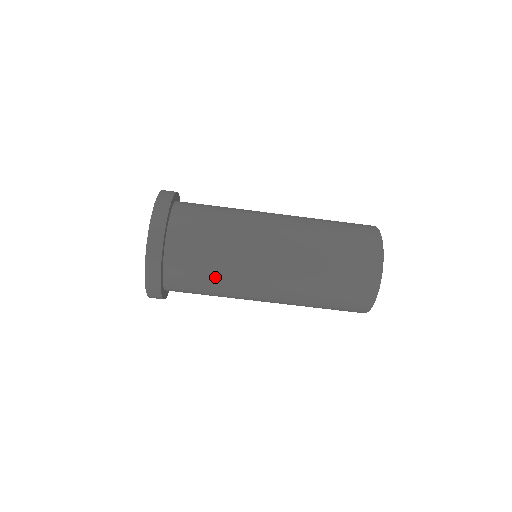
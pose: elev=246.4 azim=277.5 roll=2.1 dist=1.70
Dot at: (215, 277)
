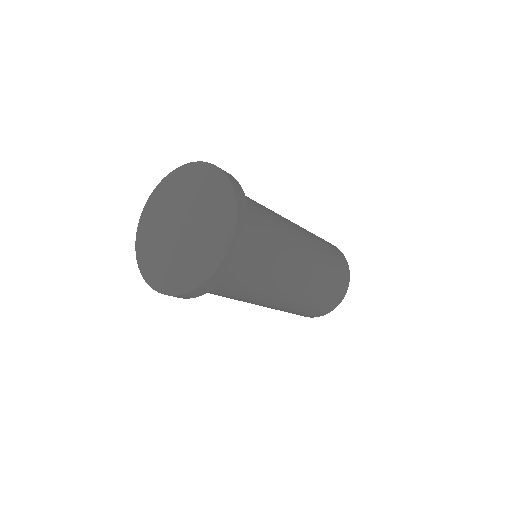
Dot at: (224, 296)
